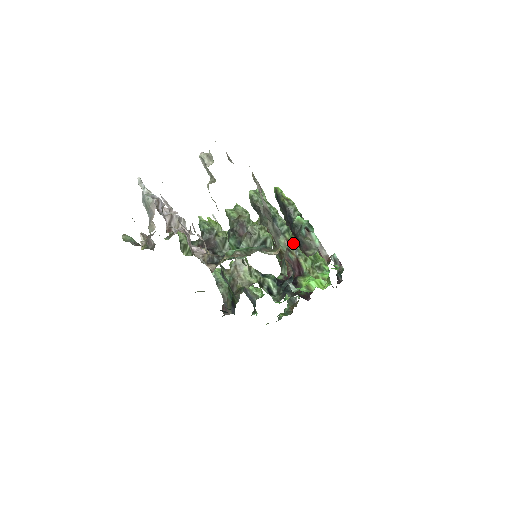
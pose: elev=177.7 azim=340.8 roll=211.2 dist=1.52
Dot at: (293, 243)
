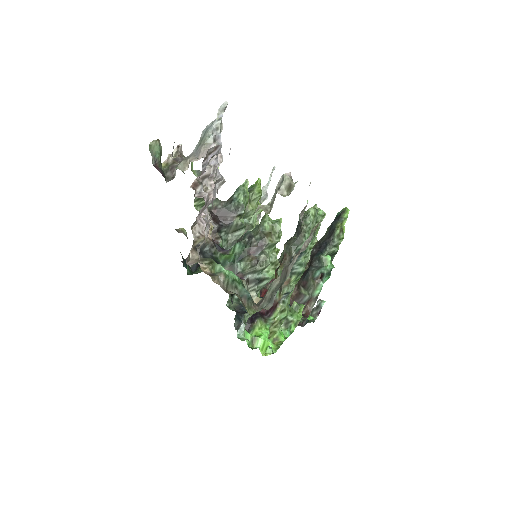
Dot at: (290, 288)
